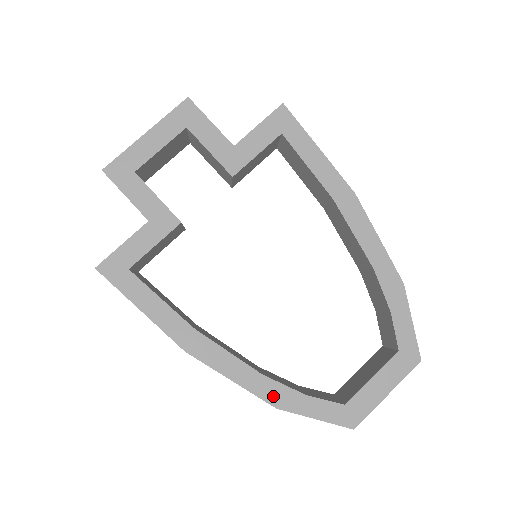
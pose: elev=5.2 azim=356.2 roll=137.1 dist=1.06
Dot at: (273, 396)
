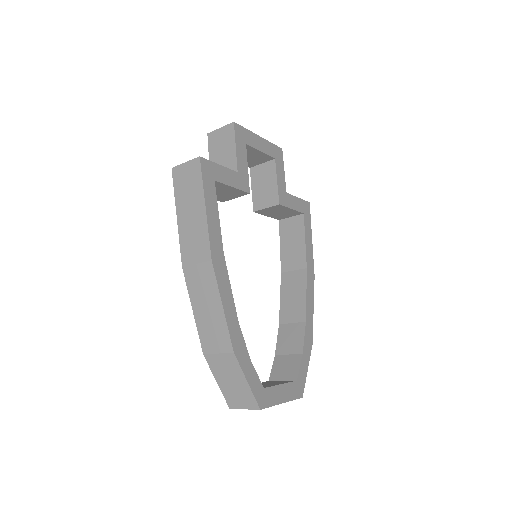
Dot at: (236, 342)
